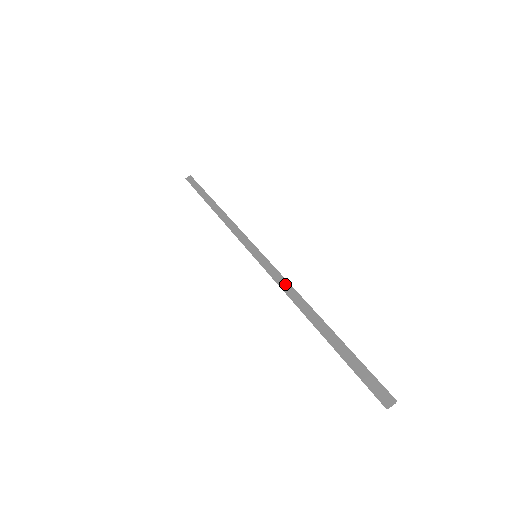
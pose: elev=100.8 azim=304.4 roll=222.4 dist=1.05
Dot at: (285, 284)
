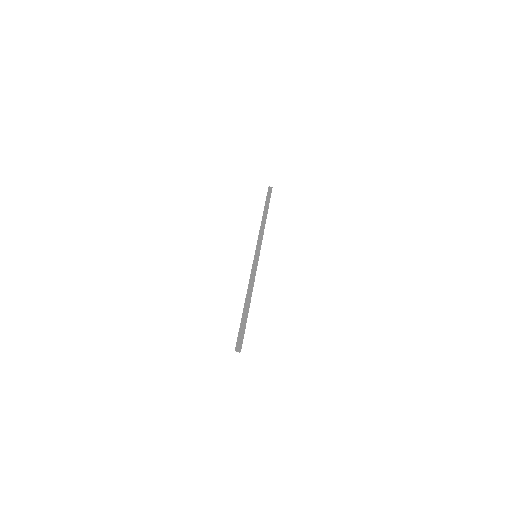
Dot at: (253, 279)
